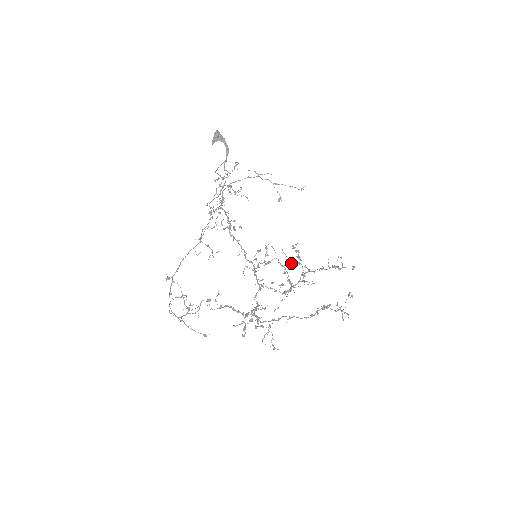
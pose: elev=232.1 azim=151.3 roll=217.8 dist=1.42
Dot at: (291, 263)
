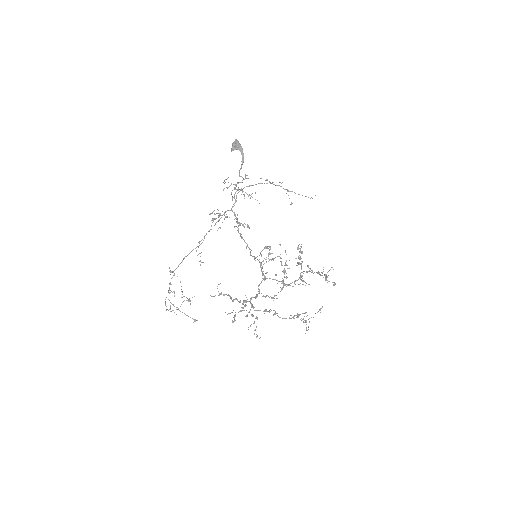
Dot at: occluded
